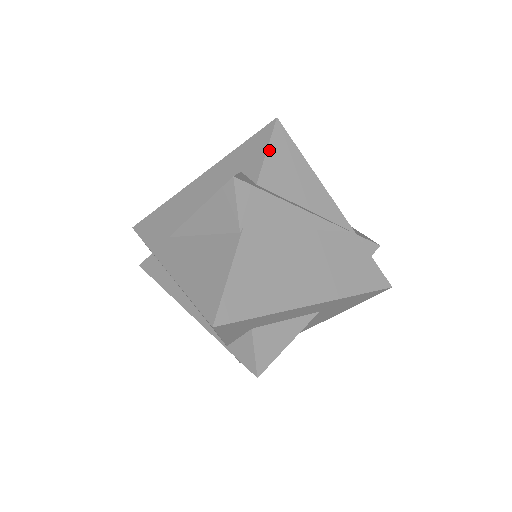
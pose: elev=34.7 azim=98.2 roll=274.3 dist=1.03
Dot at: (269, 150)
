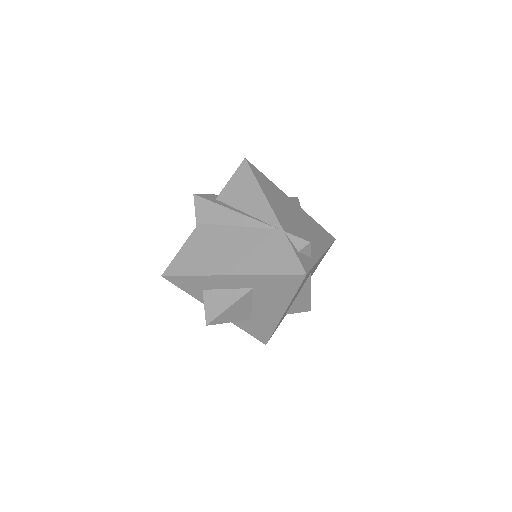
Dot at: (232, 178)
